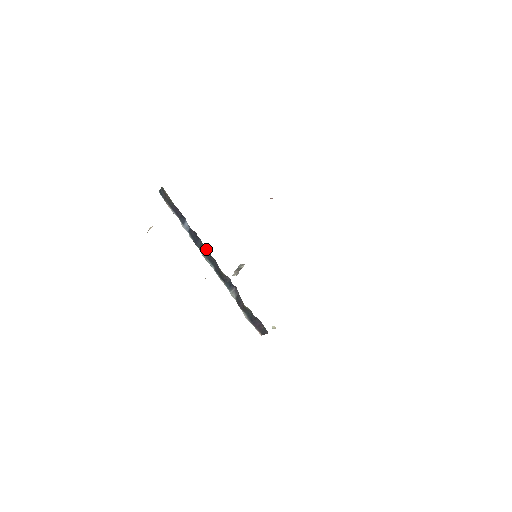
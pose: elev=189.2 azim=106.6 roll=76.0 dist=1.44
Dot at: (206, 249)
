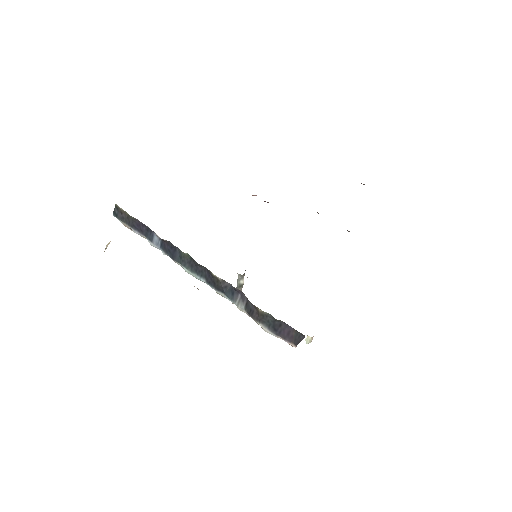
Dot at: (188, 258)
